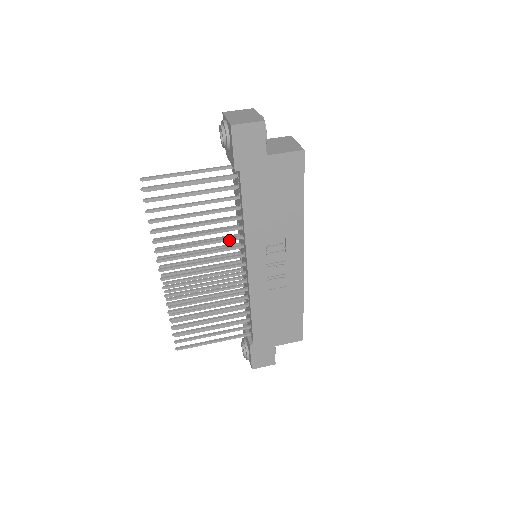
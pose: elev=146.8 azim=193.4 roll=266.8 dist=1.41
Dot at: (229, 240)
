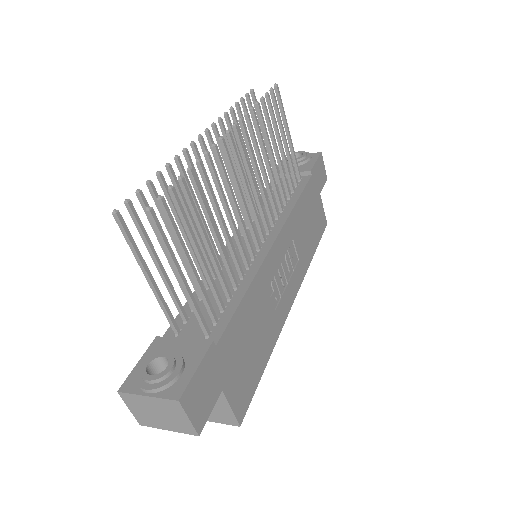
Dot at: (274, 202)
